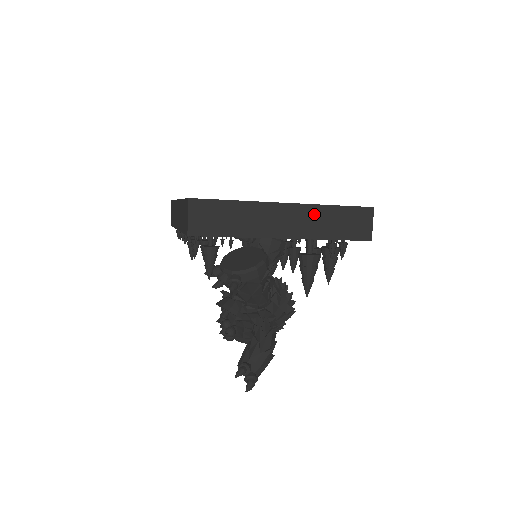
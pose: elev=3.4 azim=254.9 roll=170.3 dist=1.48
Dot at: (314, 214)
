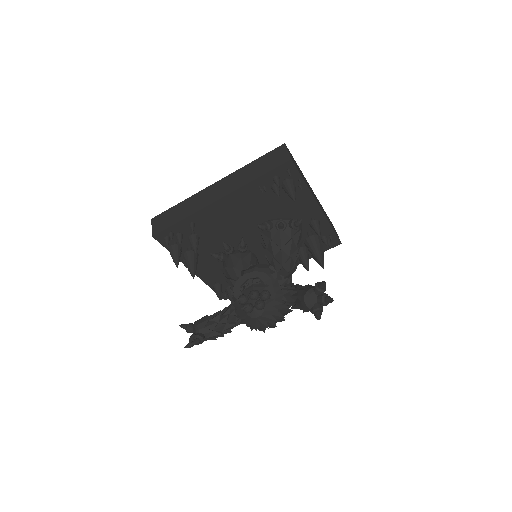
Dot at: occluded
